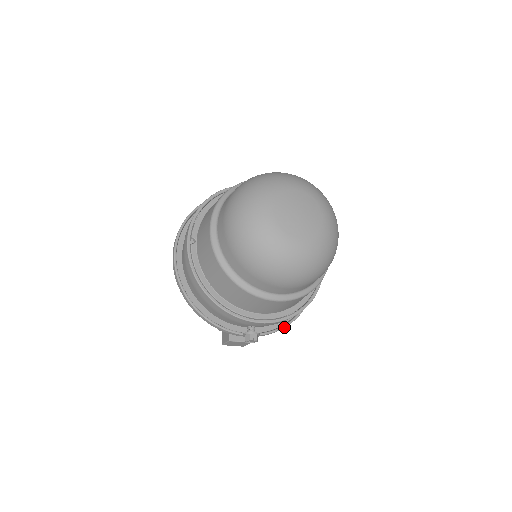
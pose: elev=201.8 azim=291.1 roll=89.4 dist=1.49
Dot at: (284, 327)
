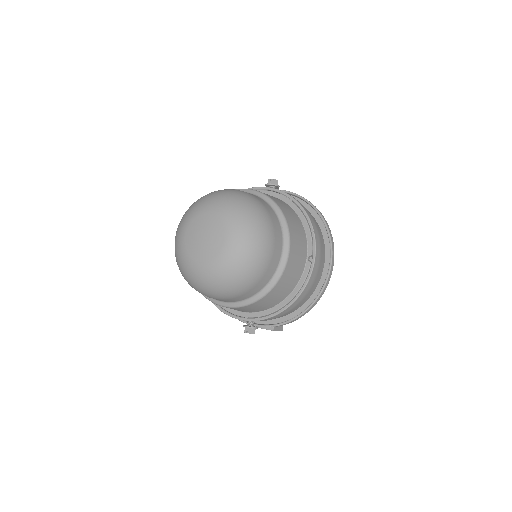
Dot at: (289, 322)
